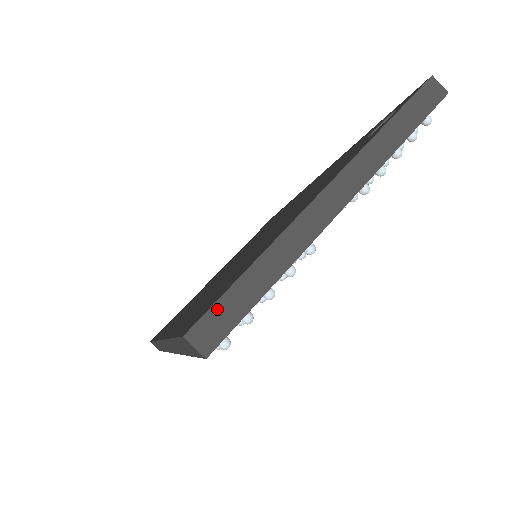
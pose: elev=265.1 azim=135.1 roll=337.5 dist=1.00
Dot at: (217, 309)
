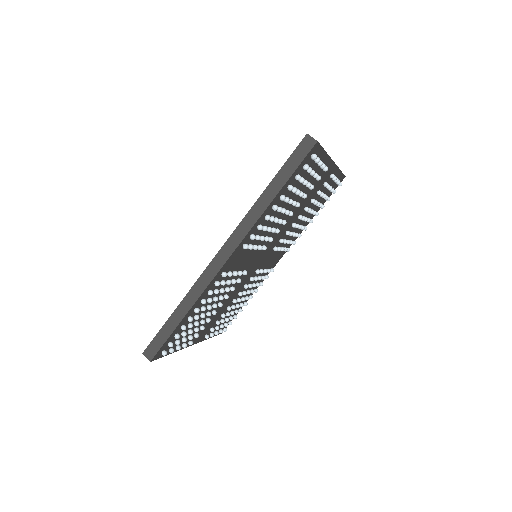
Dot at: occluded
